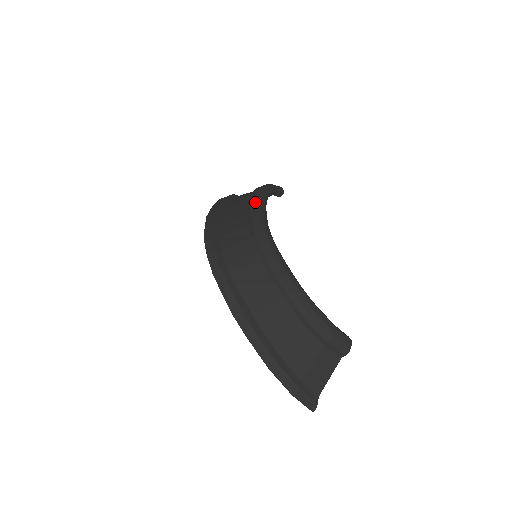
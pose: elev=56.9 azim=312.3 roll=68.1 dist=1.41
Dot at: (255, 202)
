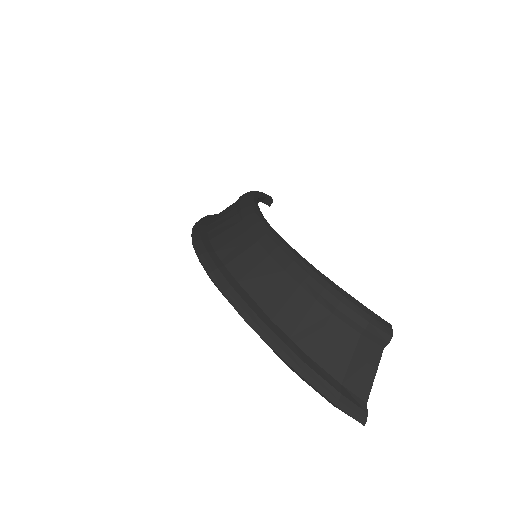
Dot at: (244, 200)
